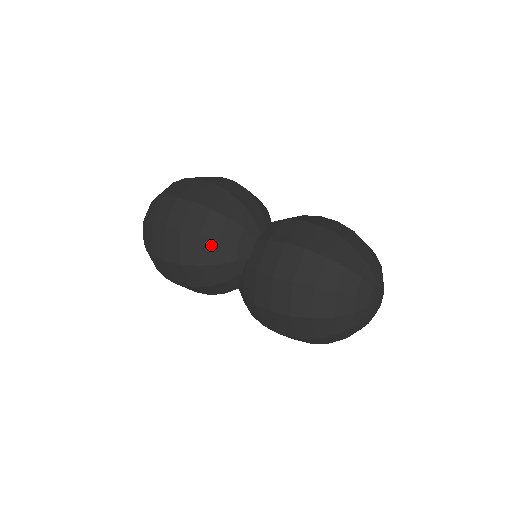
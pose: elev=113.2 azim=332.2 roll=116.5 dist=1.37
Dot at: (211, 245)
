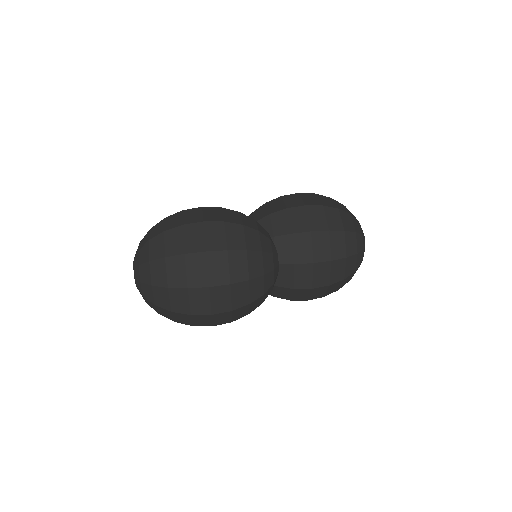
Dot at: (259, 300)
